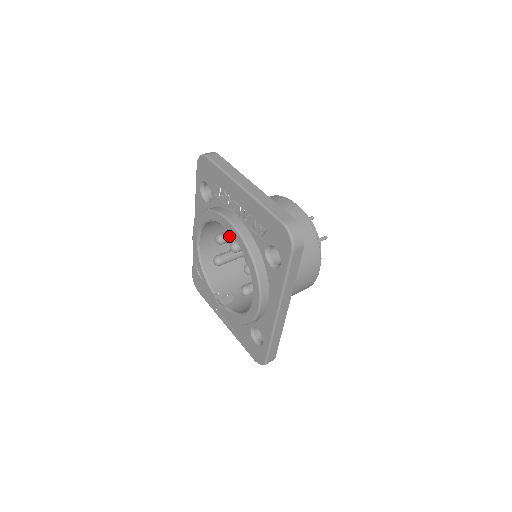
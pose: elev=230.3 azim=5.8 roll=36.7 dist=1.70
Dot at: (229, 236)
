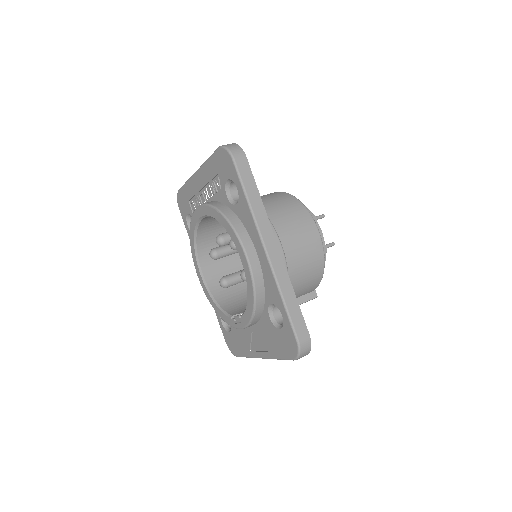
Dot at: (222, 247)
